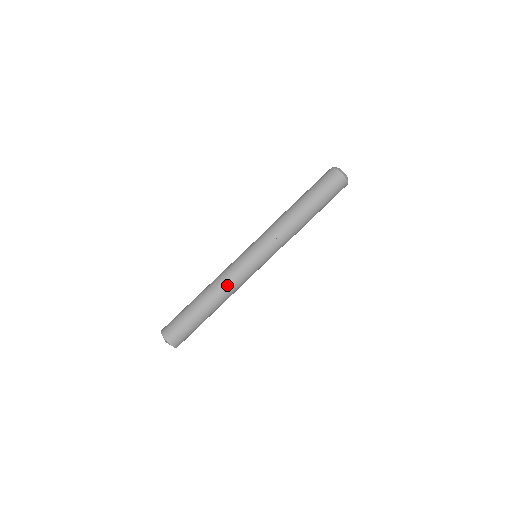
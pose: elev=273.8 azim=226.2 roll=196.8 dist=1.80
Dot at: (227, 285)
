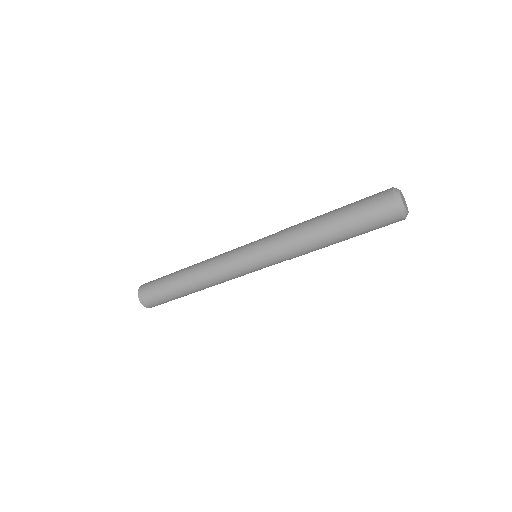
Dot at: occluded
